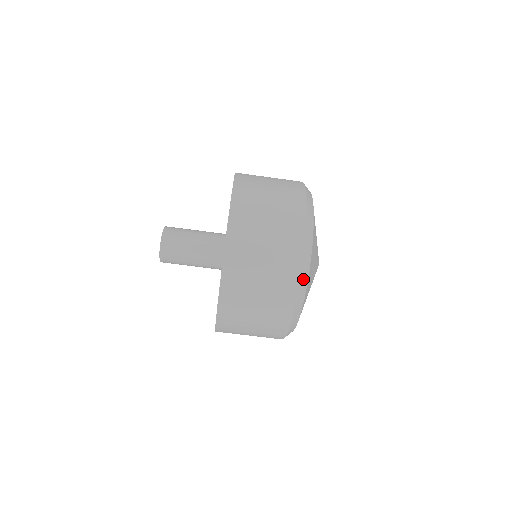
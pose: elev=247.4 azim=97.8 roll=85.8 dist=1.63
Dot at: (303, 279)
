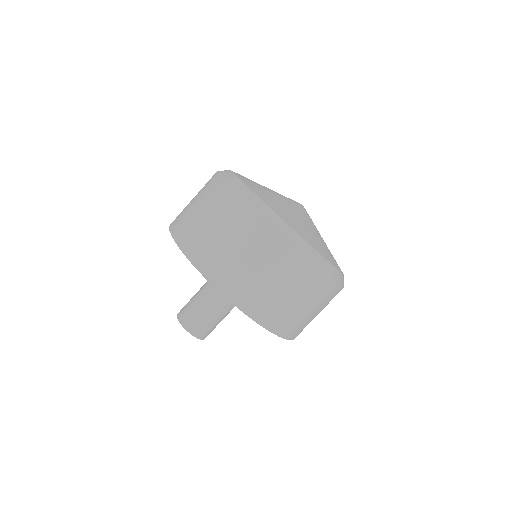
Dot at: (231, 180)
